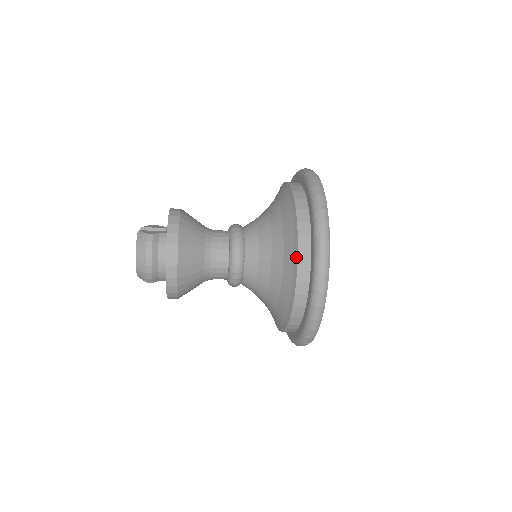
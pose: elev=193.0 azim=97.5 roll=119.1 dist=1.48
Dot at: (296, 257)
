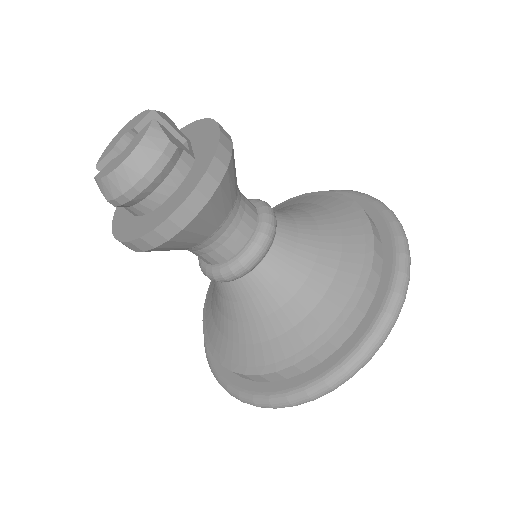
Dot at: (335, 329)
